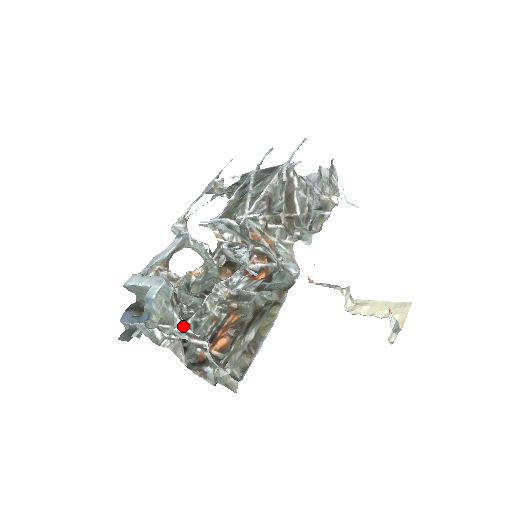
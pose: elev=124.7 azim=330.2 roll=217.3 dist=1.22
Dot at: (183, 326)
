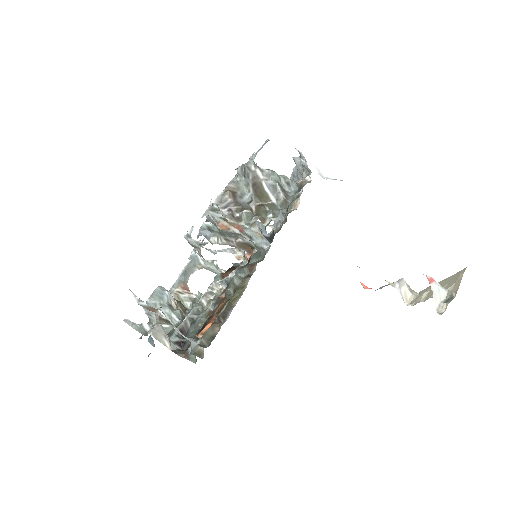
Dot at: (140, 301)
